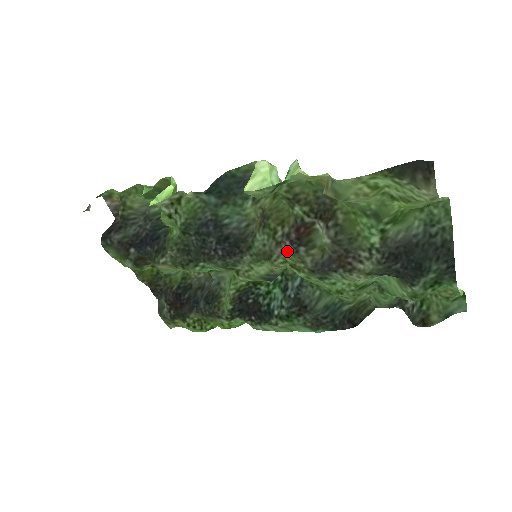
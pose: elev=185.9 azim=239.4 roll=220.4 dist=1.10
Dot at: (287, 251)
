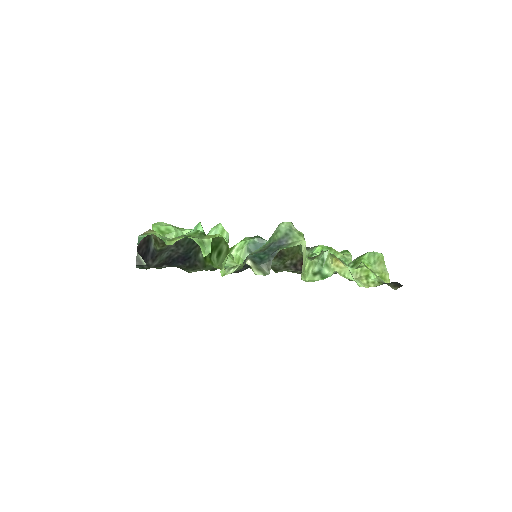
Dot at: occluded
